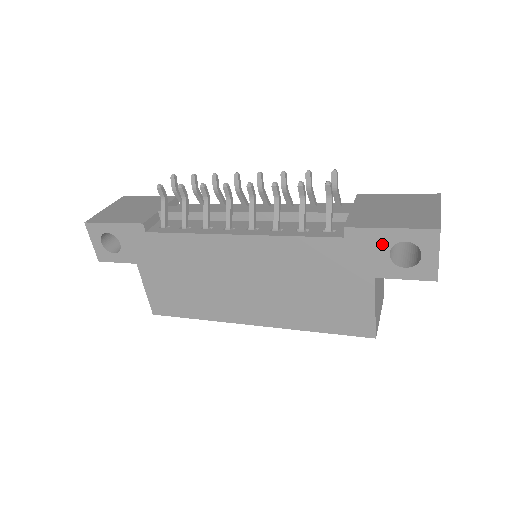
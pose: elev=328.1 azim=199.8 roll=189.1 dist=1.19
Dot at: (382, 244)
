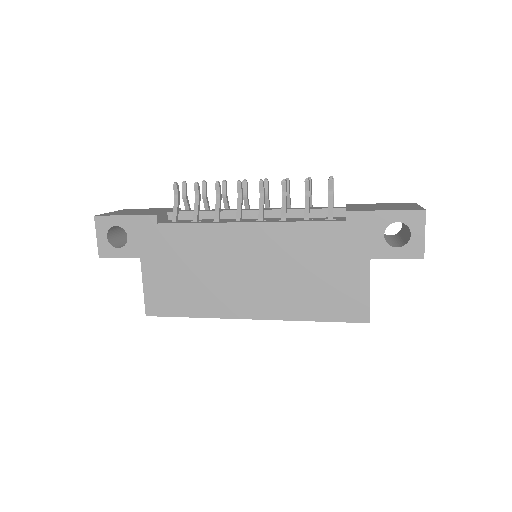
Dot at: (378, 225)
